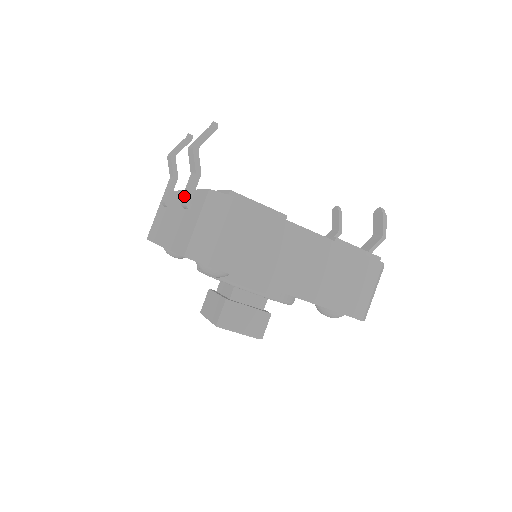
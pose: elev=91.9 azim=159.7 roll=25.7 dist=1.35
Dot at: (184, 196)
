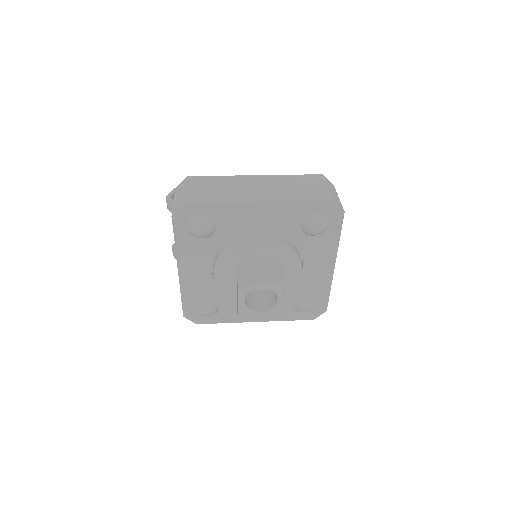
Dot at: occluded
